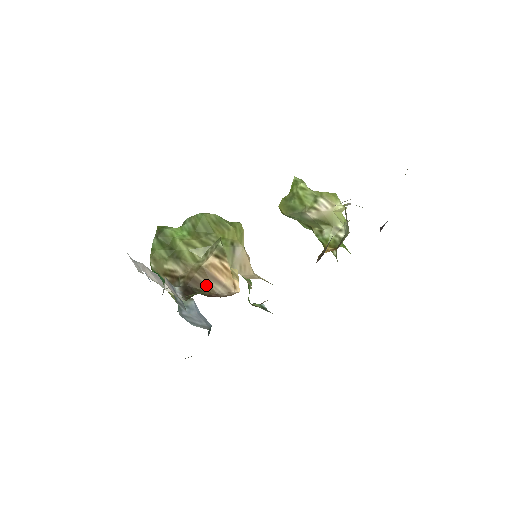
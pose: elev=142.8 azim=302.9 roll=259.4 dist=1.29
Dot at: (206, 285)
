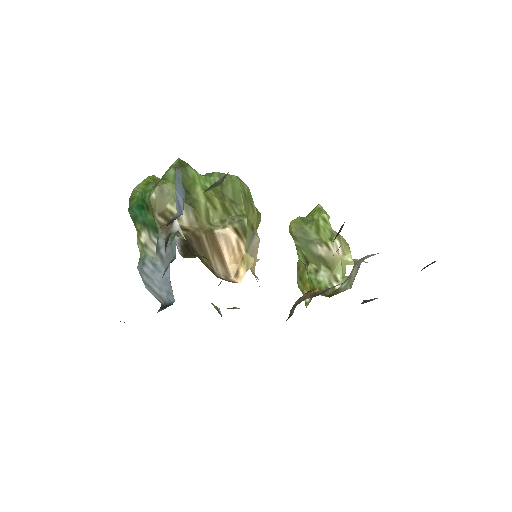
Dot at: (208, 254)
